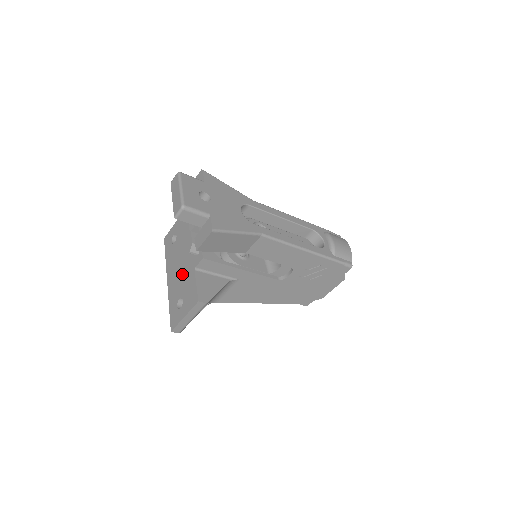
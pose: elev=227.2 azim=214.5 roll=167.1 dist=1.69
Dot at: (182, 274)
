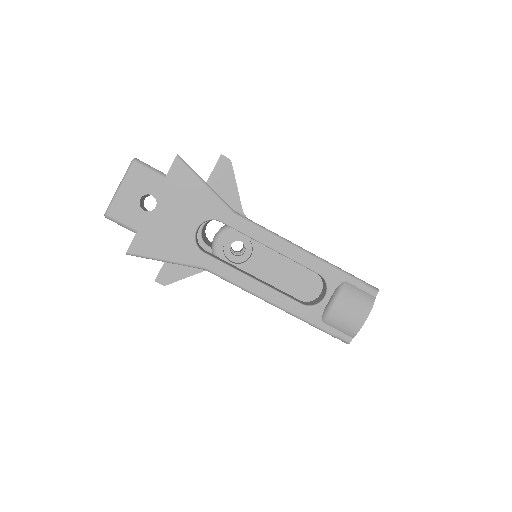
Dot at: occluded
